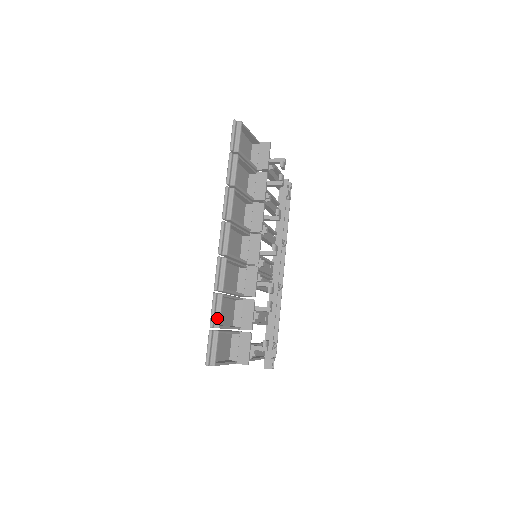
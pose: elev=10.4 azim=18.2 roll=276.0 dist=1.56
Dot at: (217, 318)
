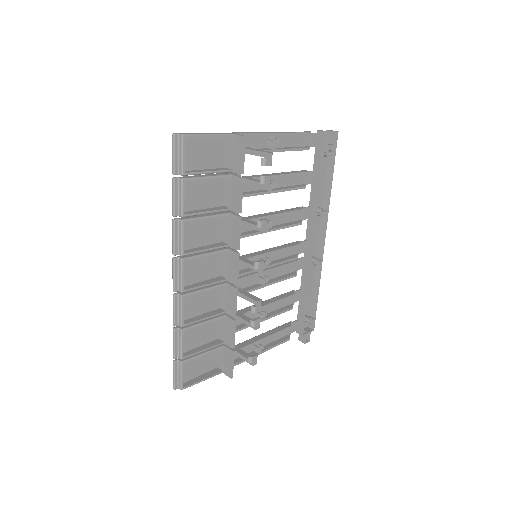
Dot at: (179, 351)
